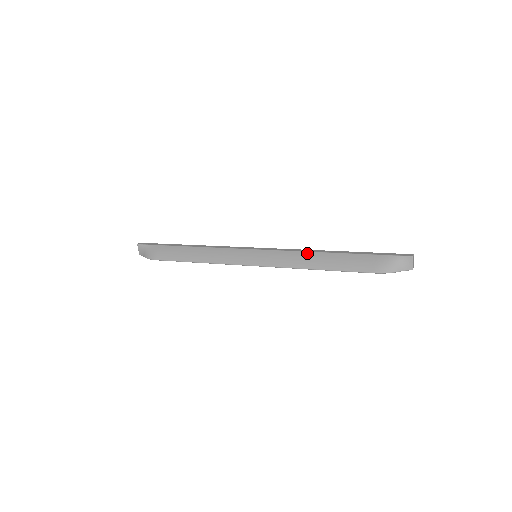
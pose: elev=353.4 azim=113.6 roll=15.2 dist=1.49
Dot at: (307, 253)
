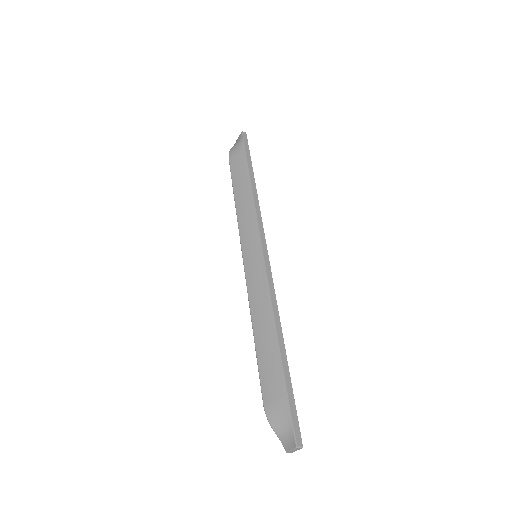
Dot at: (271, 311)
